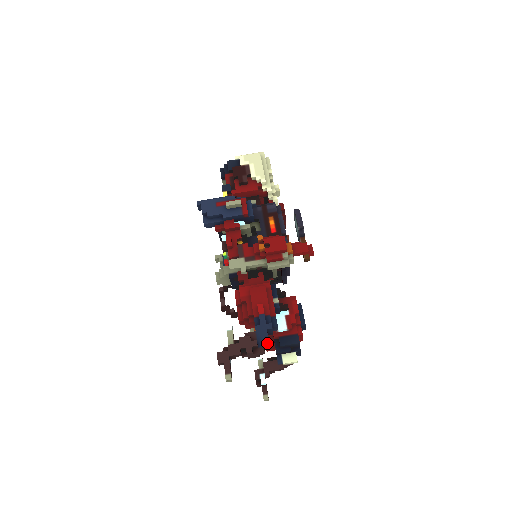
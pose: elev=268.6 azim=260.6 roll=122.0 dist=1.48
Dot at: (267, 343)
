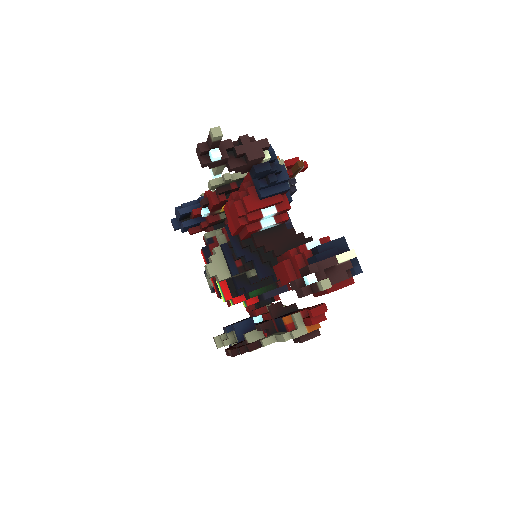
Dot at: (272, 156)
